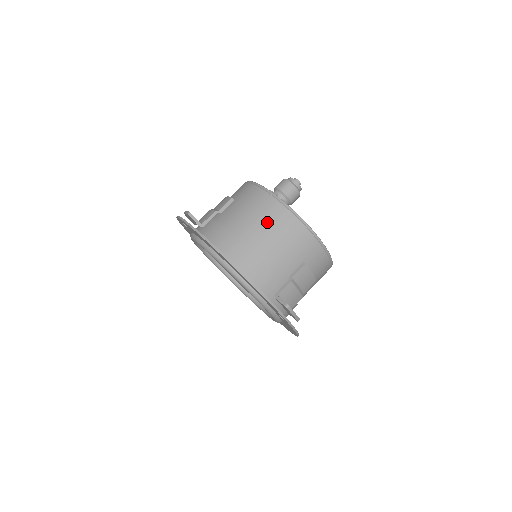
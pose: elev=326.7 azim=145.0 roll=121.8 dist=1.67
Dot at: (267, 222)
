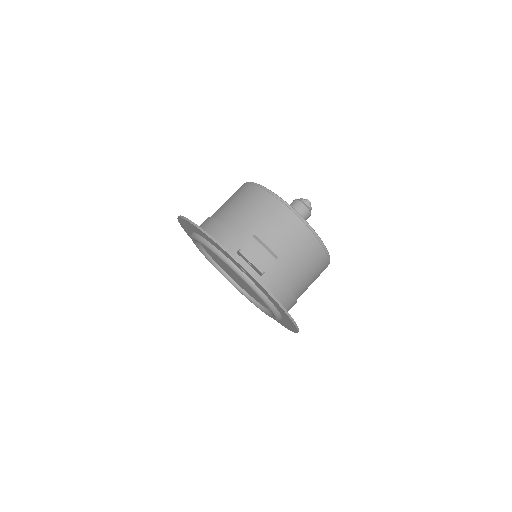
Dot at: (235, 198)
